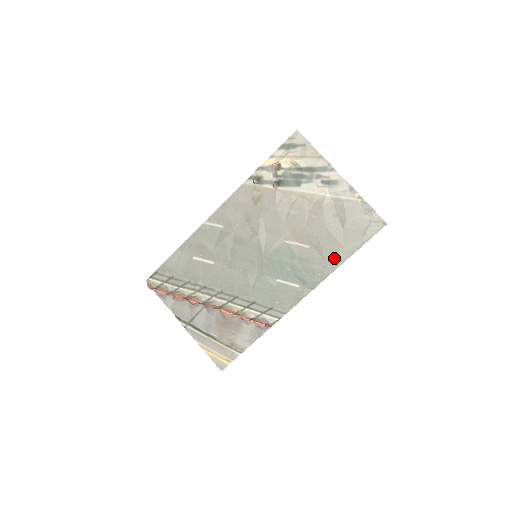
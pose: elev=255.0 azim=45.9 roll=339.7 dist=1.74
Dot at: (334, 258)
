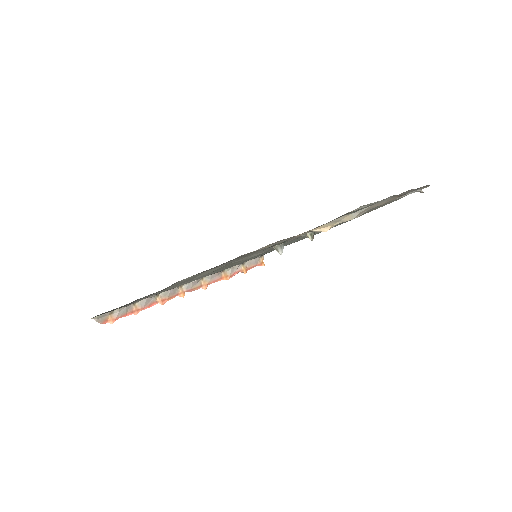
Dot at: occluded
